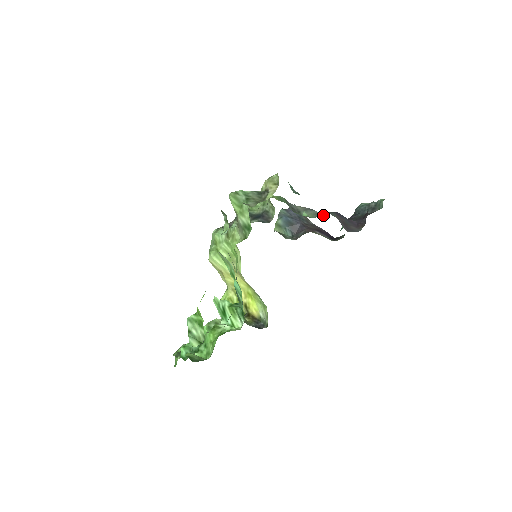
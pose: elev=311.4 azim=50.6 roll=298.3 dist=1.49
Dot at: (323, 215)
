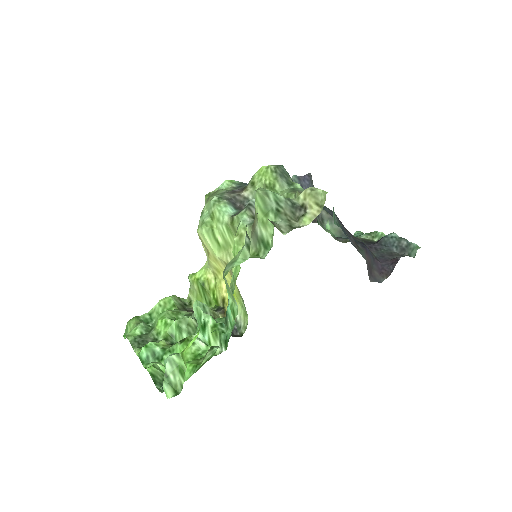
Dot at: occluded
